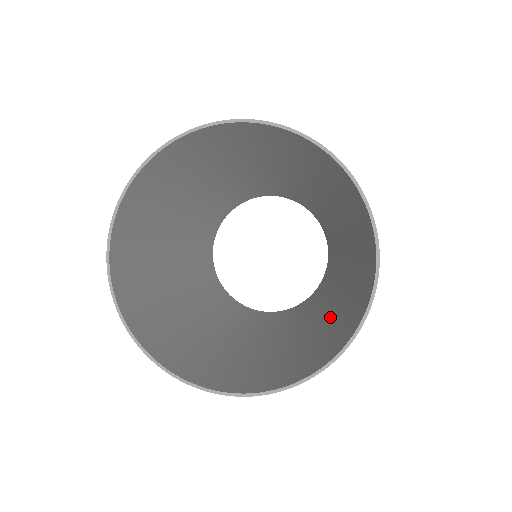
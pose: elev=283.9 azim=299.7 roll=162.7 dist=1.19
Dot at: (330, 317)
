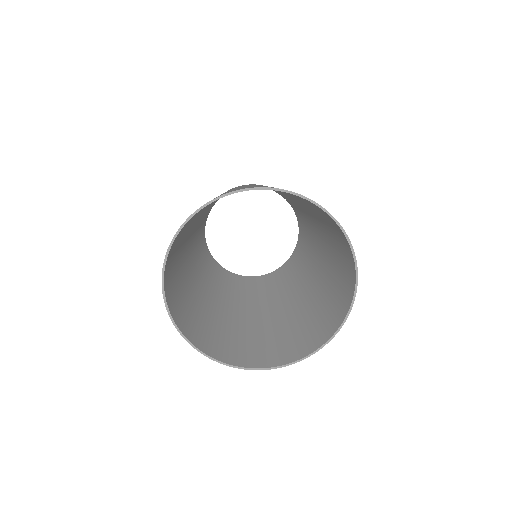
Dot at: (268, 325)
